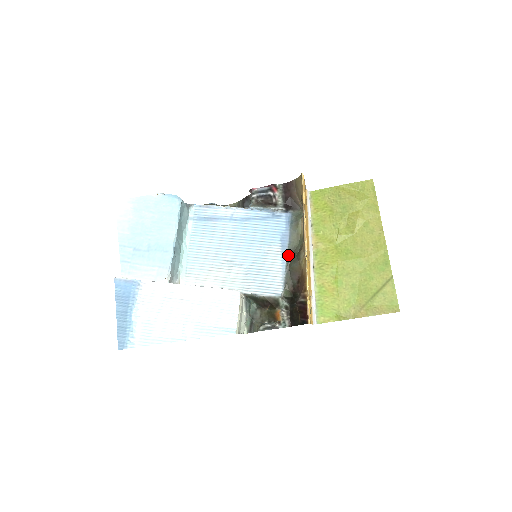
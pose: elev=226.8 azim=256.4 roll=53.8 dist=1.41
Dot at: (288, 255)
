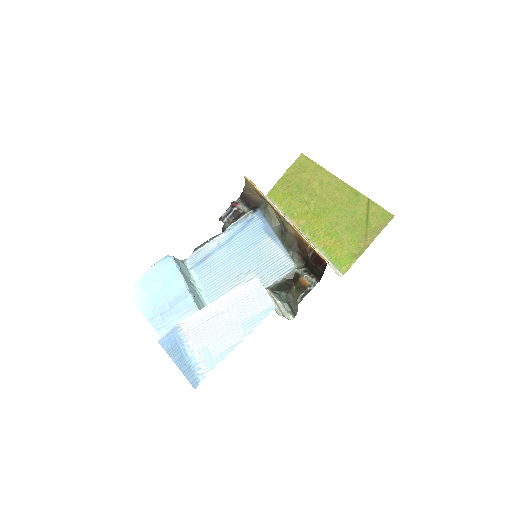
Dot at: (278, 237)
